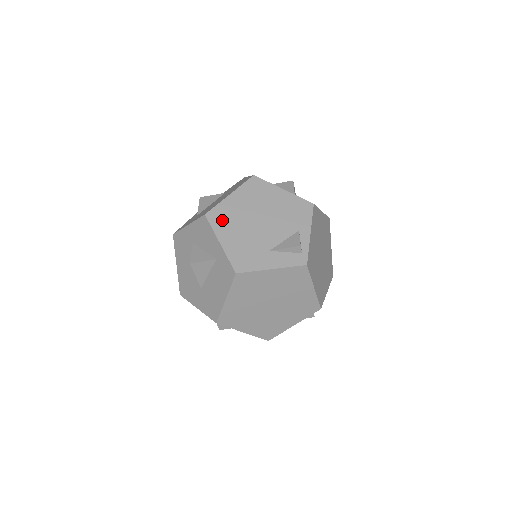
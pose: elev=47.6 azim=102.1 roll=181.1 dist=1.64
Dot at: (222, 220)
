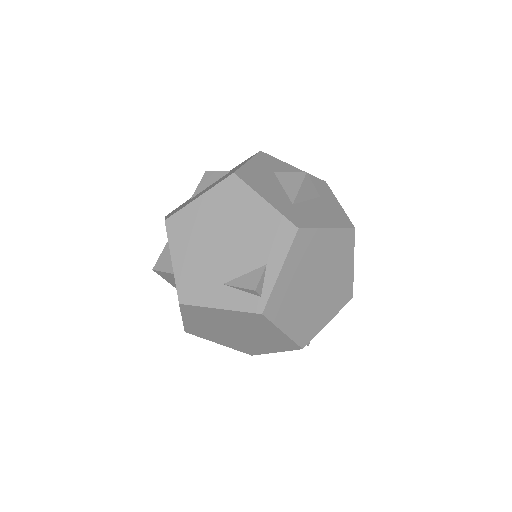
Dot at: (181, 231)
